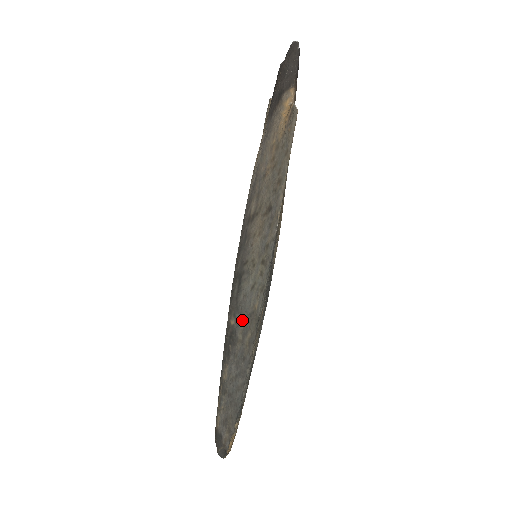
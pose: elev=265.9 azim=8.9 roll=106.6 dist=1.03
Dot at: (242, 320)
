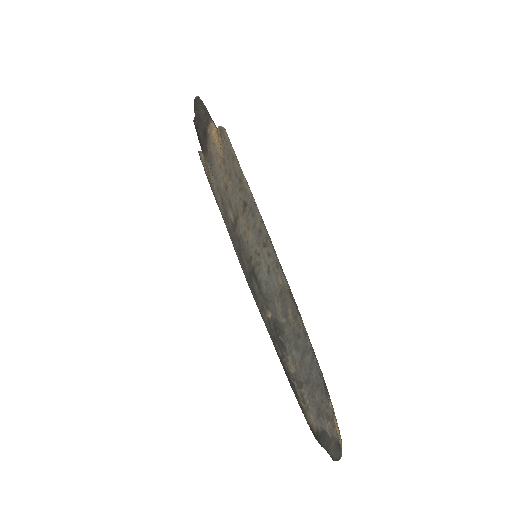
Dot at: (276, 305)
